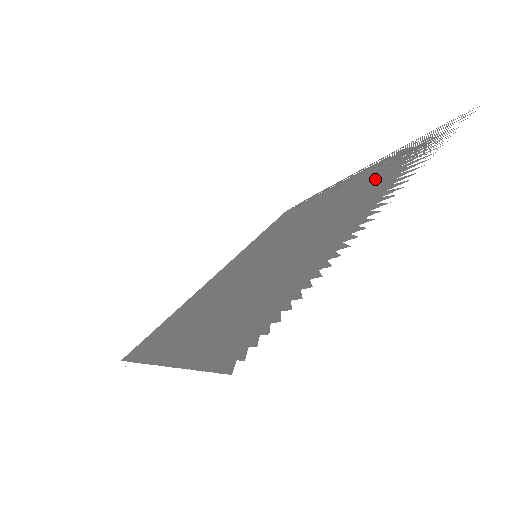
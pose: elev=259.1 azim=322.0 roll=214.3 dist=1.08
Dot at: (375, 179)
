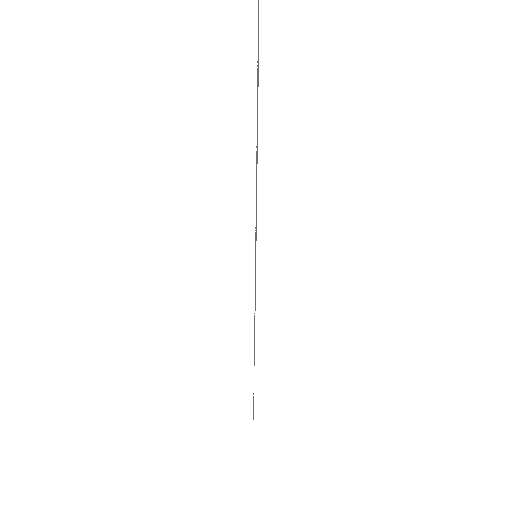
Dot at: occluded
